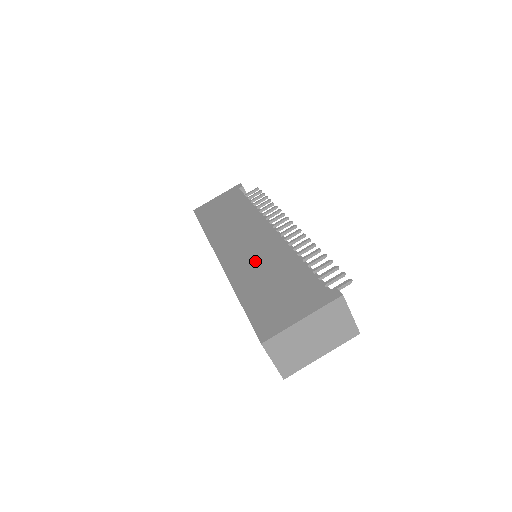
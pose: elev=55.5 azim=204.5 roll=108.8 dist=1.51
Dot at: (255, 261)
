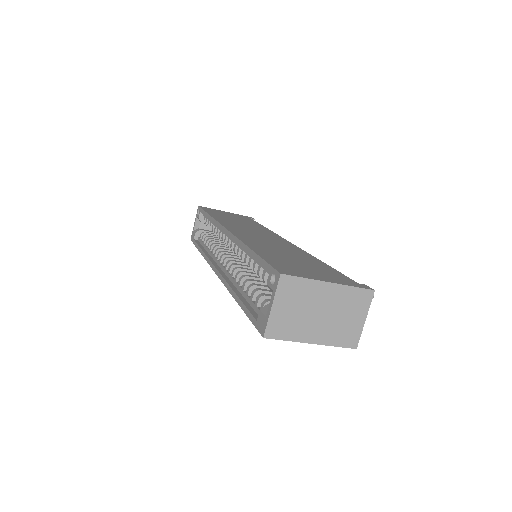
Dot at: (271, 244)
